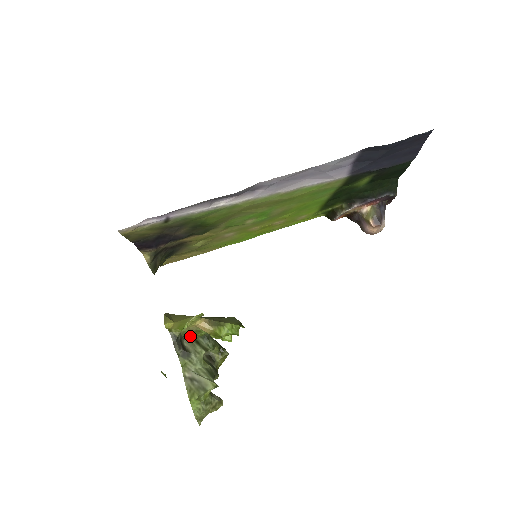
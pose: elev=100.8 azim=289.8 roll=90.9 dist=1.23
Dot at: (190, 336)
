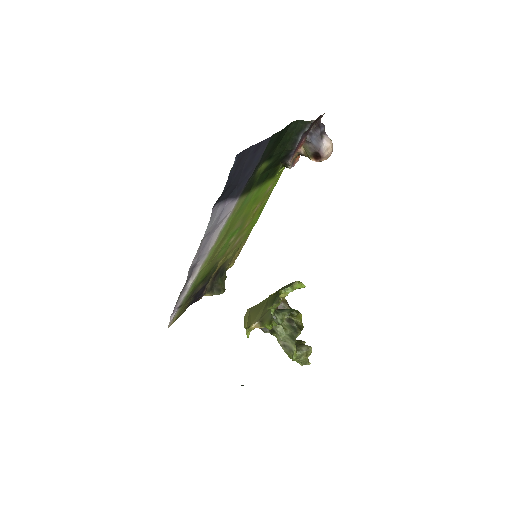
Dot at: occluded
